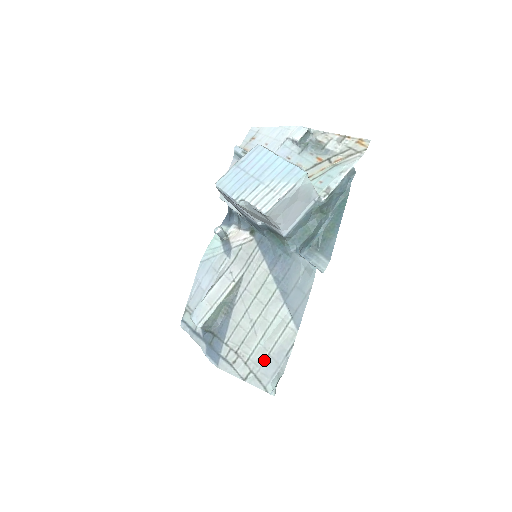
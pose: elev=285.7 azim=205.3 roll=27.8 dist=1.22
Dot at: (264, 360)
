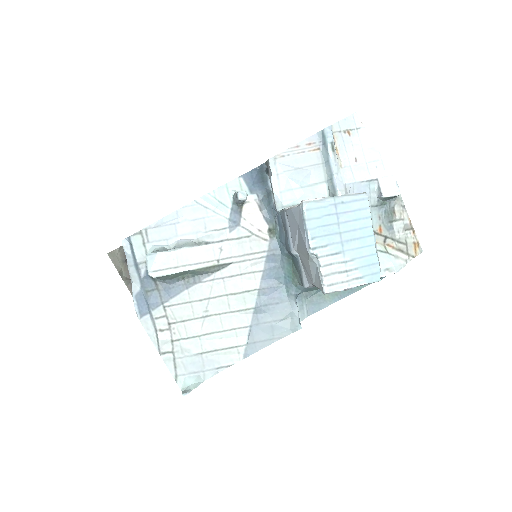
Dot at: (193, 354)
